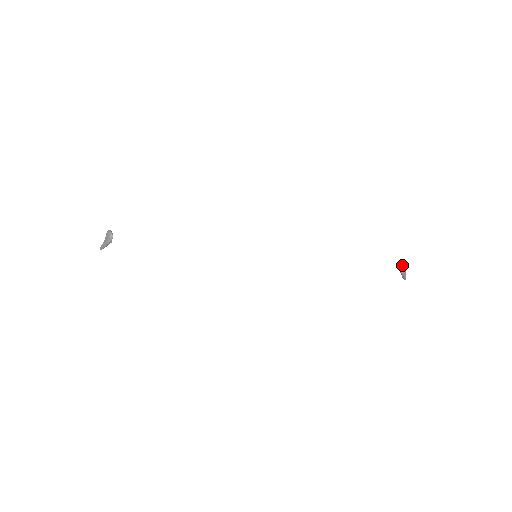
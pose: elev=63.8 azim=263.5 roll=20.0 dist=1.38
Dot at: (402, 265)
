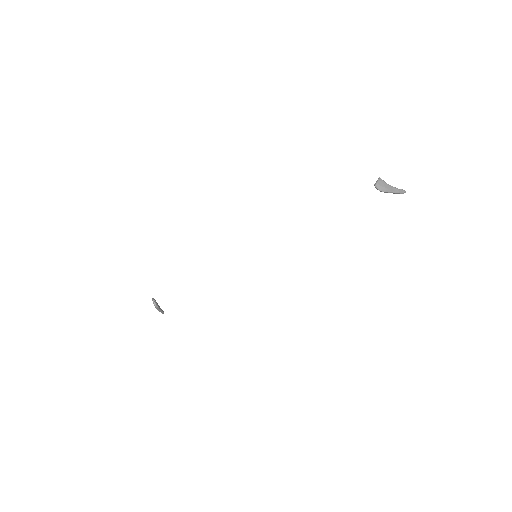
Dot at: (377, 185)
